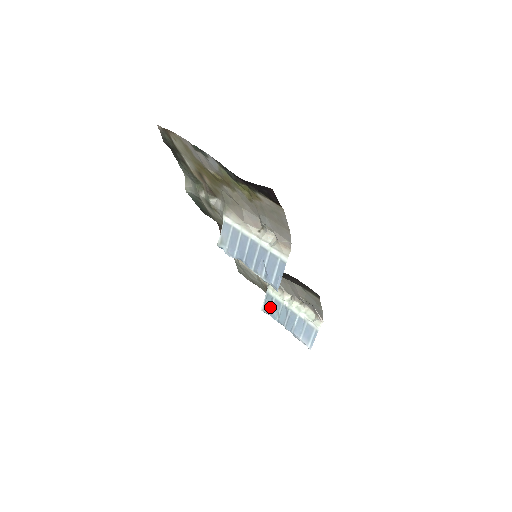
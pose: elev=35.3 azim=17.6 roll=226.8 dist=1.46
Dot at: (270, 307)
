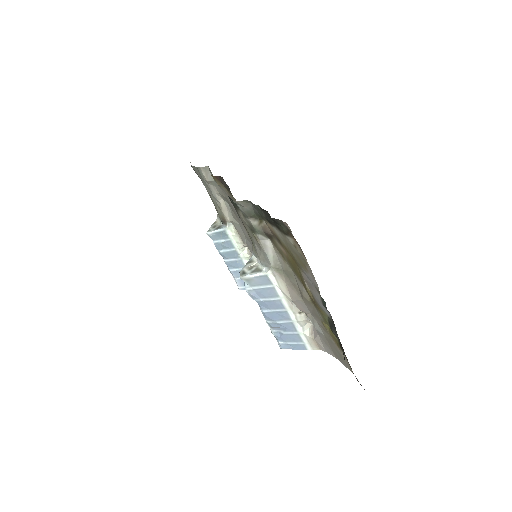
Dot at: (219, 239)
